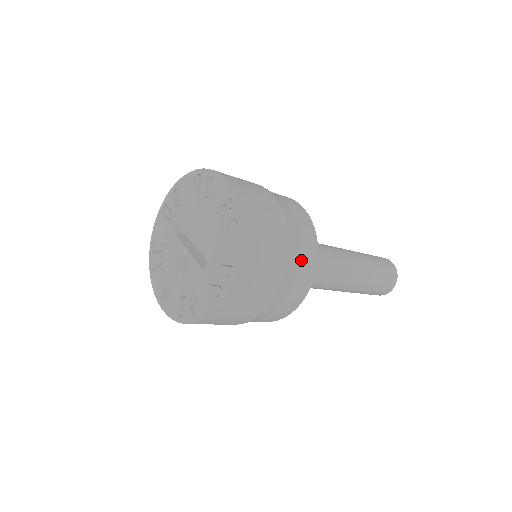
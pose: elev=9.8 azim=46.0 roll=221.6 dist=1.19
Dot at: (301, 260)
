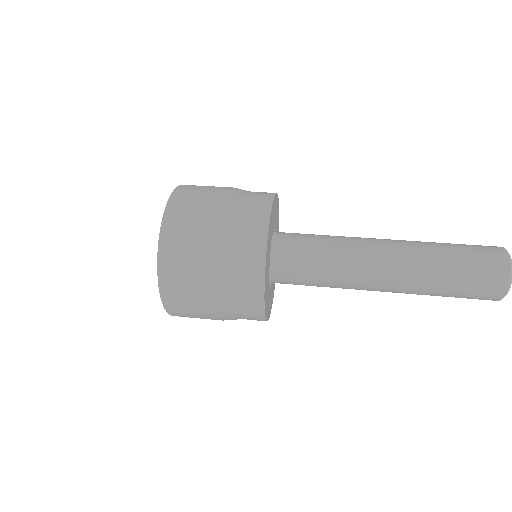
Dot at: (239, 286)
